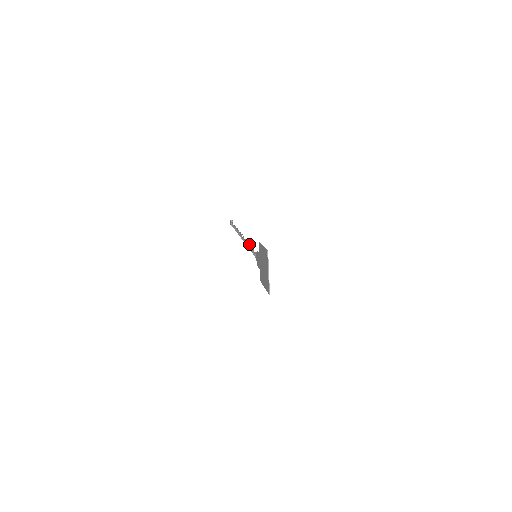
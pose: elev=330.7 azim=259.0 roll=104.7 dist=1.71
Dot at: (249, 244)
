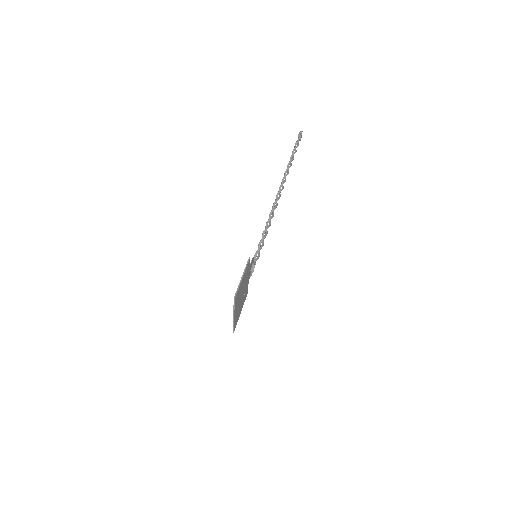
Dot at: (270, 219)
